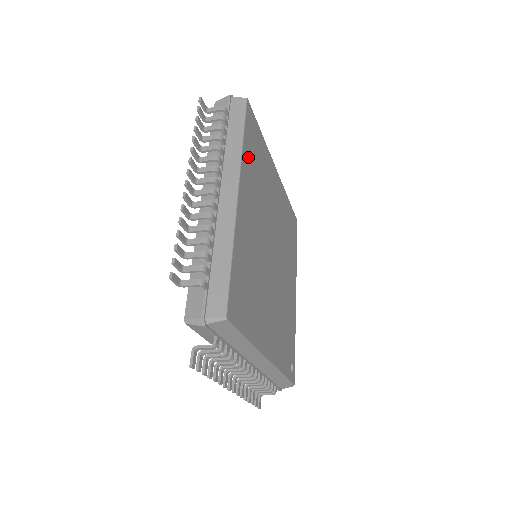
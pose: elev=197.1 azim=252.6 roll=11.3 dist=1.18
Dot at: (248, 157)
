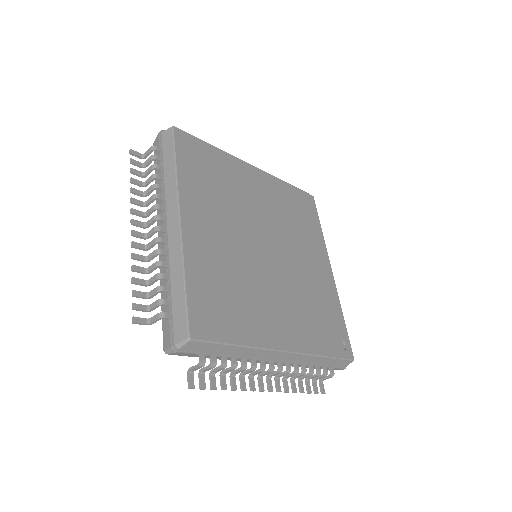
Dot at: (190, 178)
